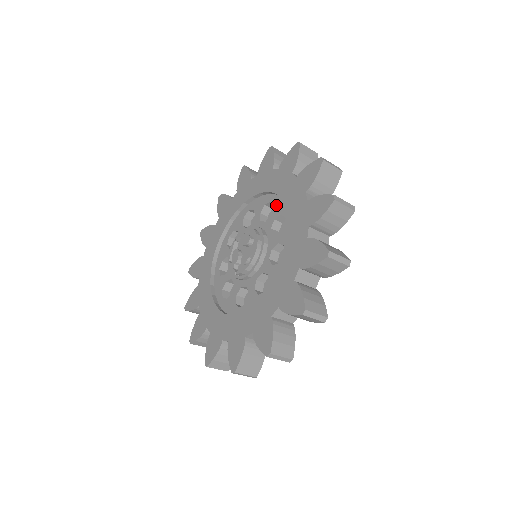
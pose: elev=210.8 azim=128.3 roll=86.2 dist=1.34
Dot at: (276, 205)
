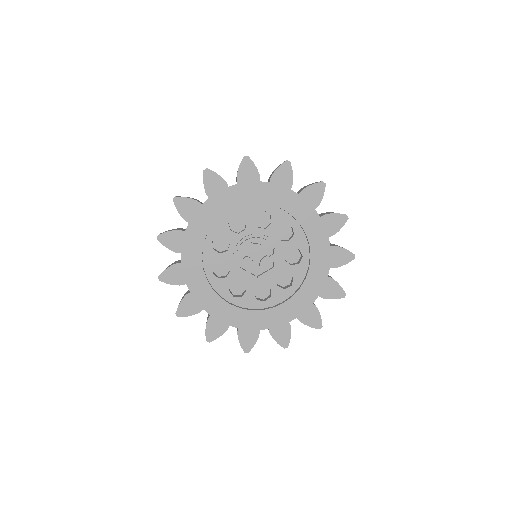
Dot at: (275, 215)
